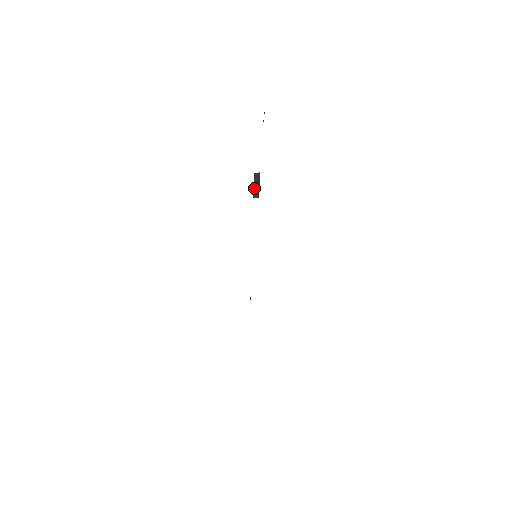
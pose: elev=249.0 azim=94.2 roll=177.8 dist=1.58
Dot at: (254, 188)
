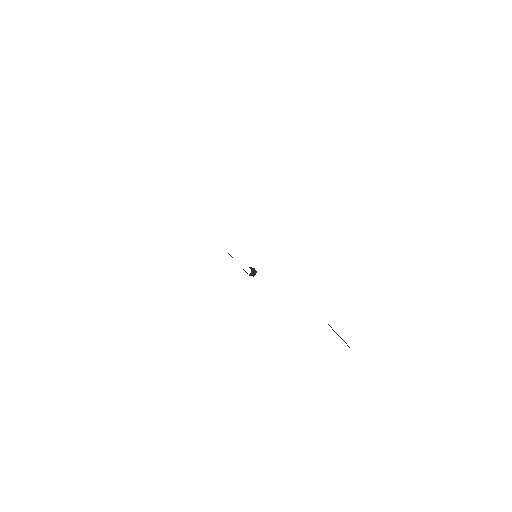
Dot at: (252, 275)
